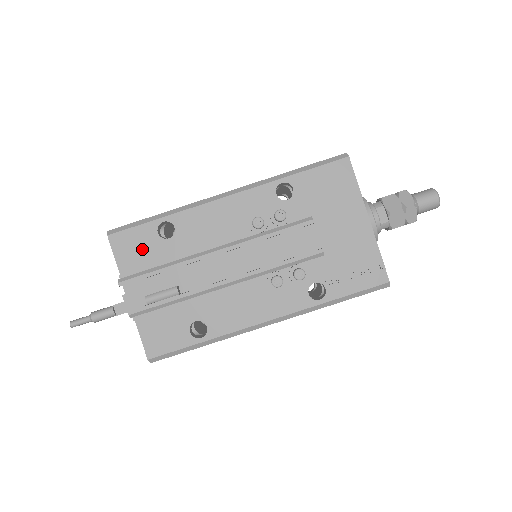
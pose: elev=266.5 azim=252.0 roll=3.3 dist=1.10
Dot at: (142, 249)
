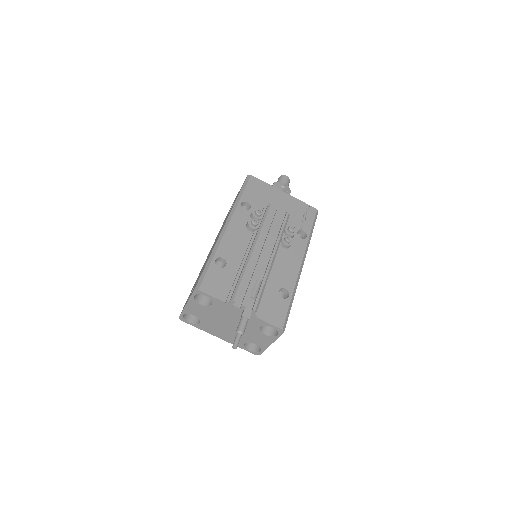
Dot at: (221, 281)
